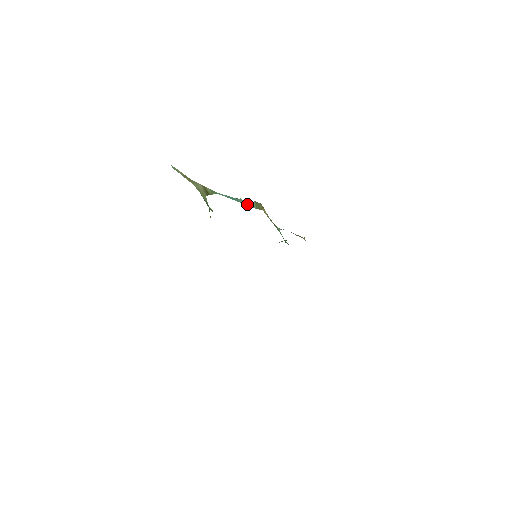
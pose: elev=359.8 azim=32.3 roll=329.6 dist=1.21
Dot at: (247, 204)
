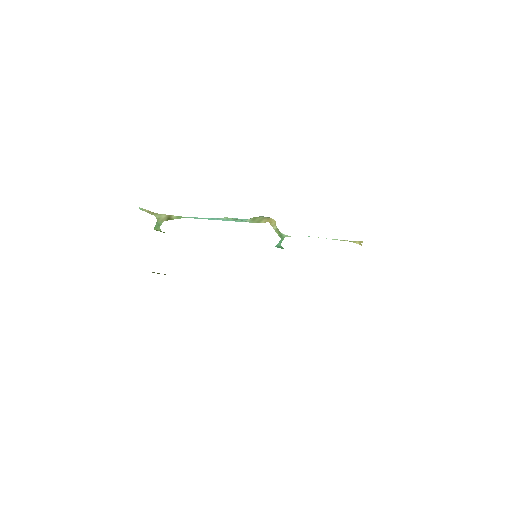
Dot at: (235, 220)
